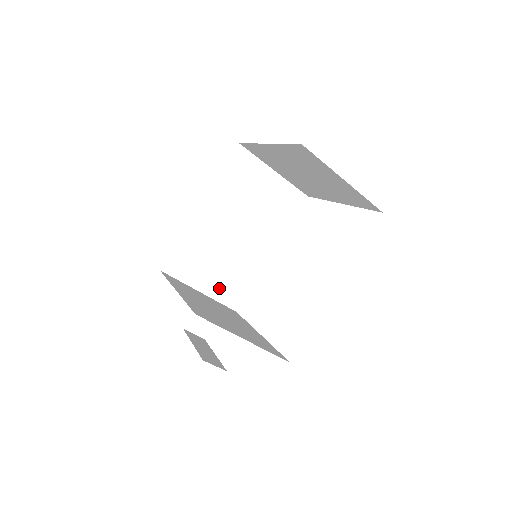
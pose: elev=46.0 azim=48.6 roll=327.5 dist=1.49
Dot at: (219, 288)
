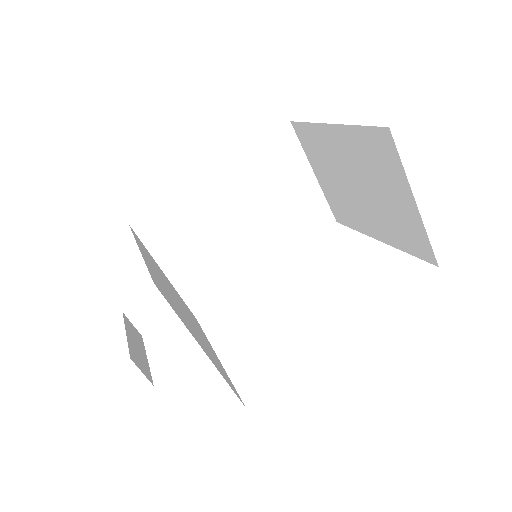
Dot at: (189, 280)
